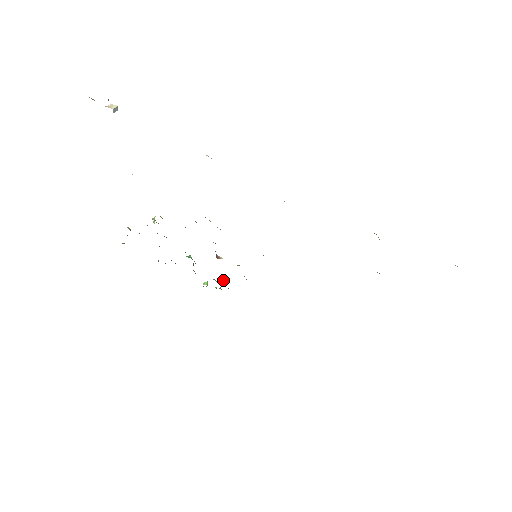
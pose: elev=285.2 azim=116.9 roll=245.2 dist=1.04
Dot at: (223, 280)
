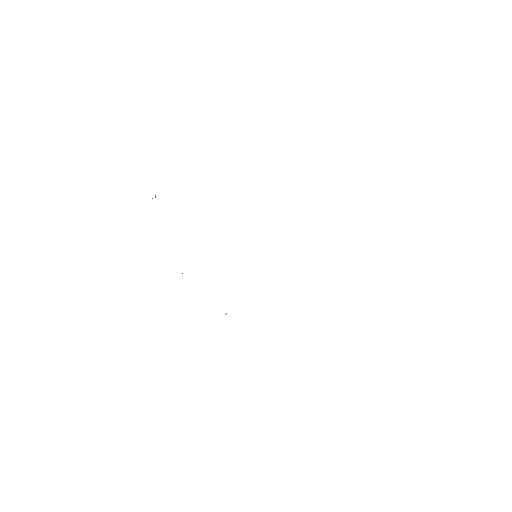
Dot at: occluded
